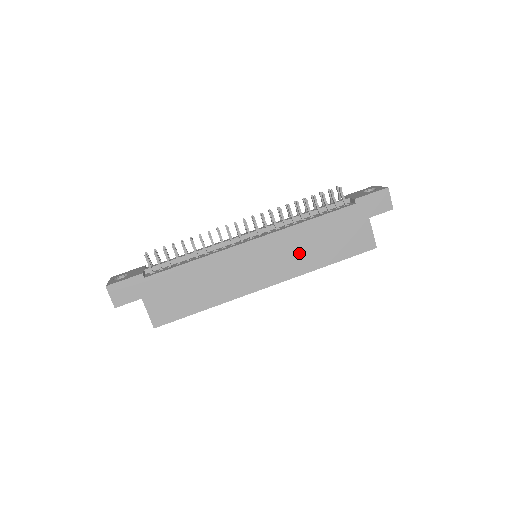
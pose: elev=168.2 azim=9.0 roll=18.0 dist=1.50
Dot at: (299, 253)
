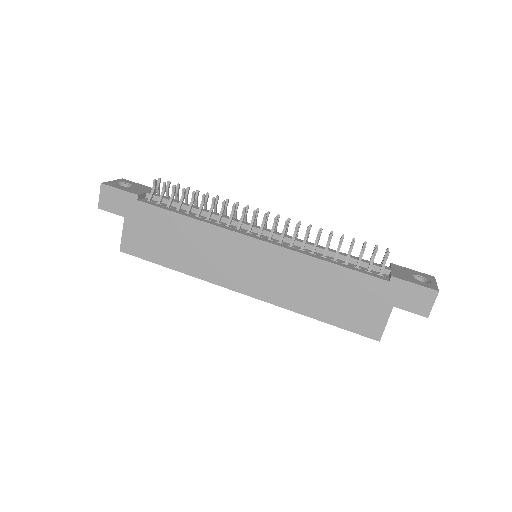
Dot at: (294, 285)
